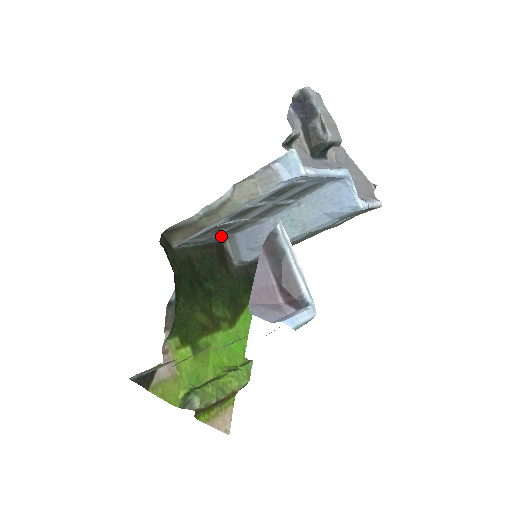
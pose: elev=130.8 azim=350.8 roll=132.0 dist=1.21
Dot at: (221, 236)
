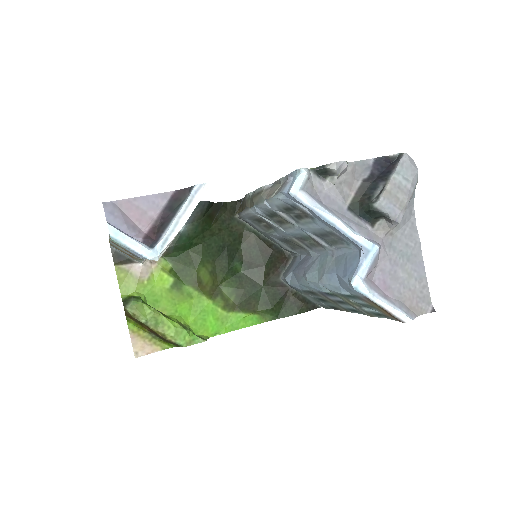
Dot at: (281, 243)
